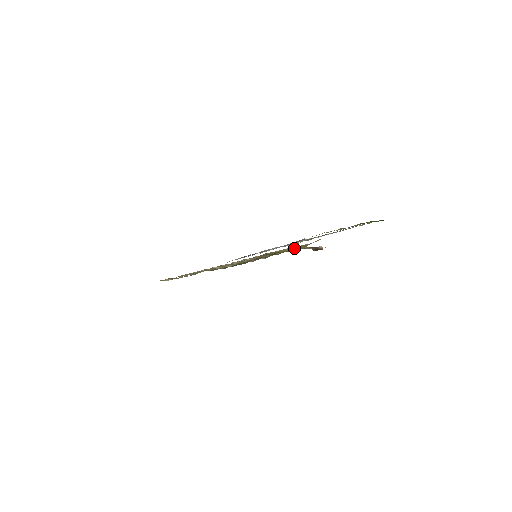
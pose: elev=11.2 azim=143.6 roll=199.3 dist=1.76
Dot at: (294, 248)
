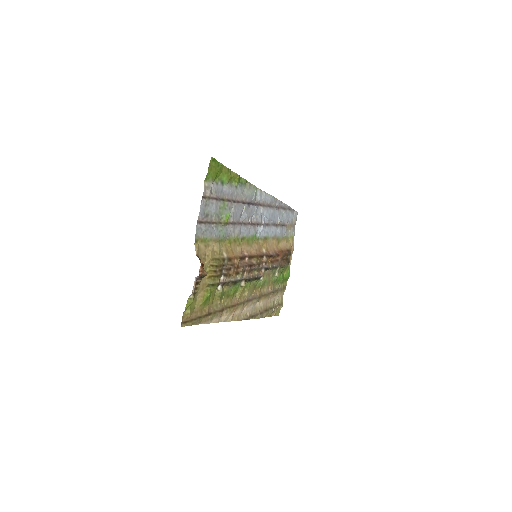
Dot at: (209, 281)
